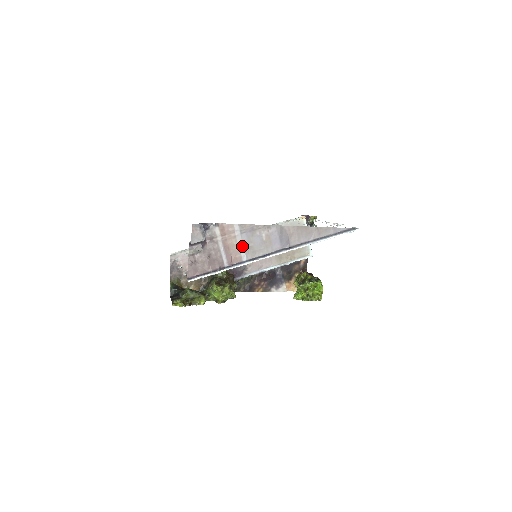
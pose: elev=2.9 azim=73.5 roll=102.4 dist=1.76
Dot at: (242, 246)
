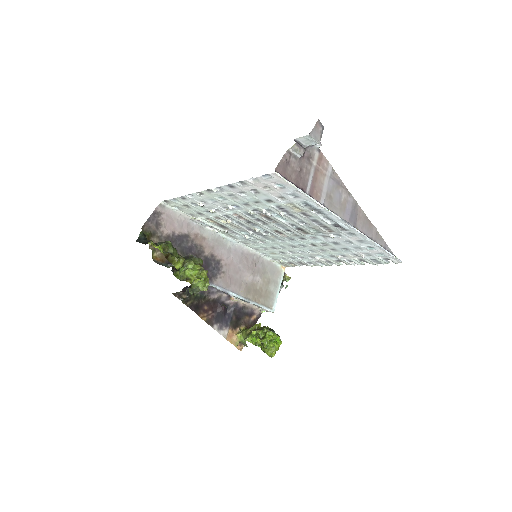
Dot at: (325, 189)
